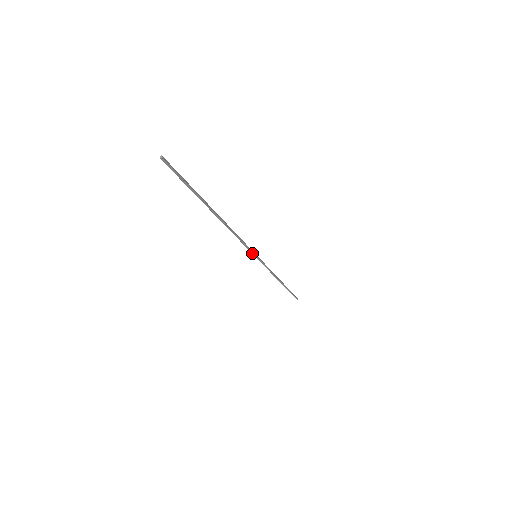
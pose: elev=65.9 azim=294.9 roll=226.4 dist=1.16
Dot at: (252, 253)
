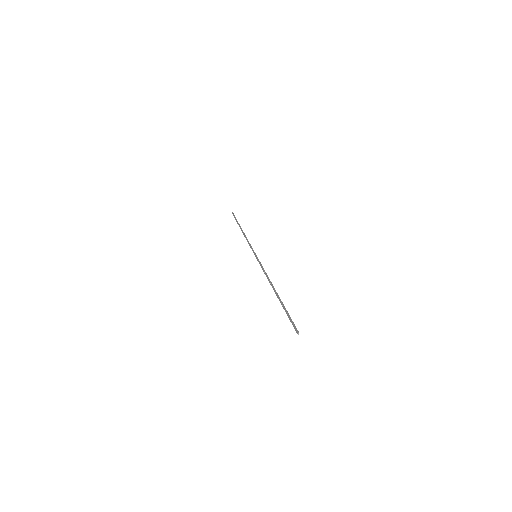
Dot at: (257, 259)
